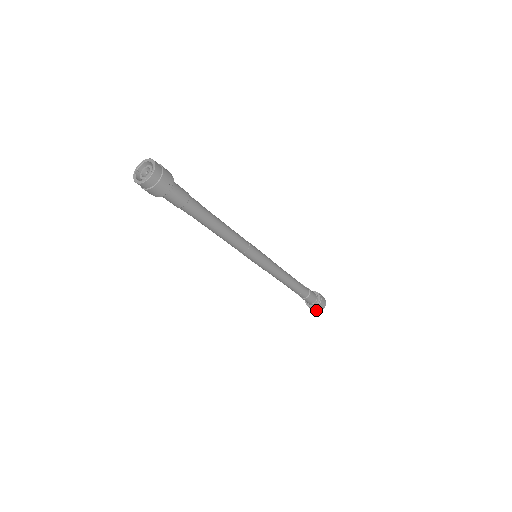
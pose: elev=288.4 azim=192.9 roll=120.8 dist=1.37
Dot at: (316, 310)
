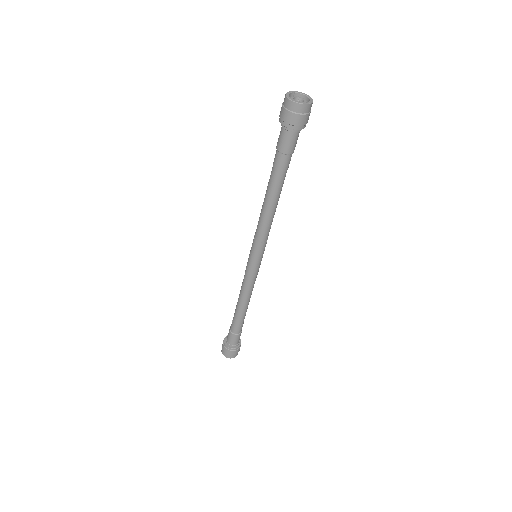
Dot at: (224, 352)
